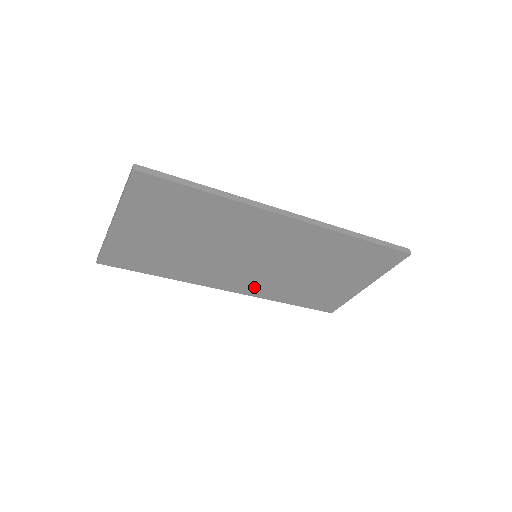
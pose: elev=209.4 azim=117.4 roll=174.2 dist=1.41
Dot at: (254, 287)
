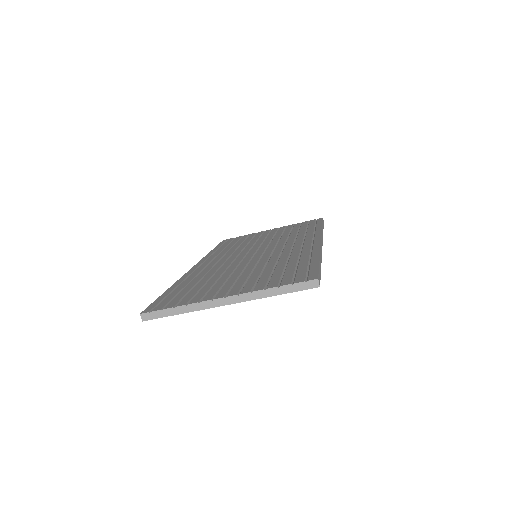
Dot at: occluded
